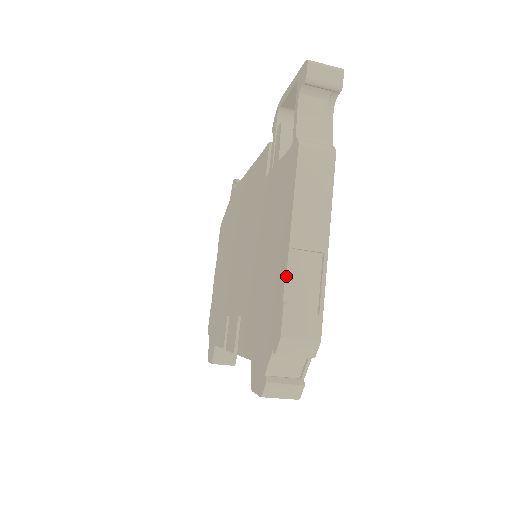
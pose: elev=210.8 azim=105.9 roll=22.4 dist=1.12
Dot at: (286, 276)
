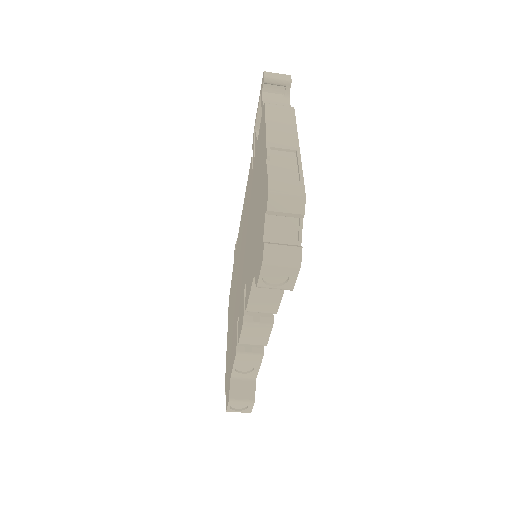
Dot at: (267, 162)
